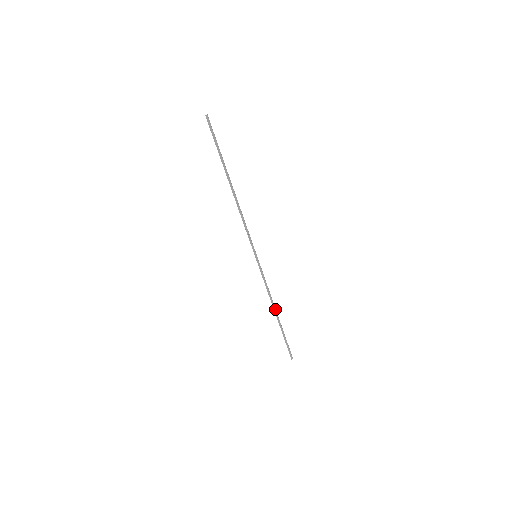
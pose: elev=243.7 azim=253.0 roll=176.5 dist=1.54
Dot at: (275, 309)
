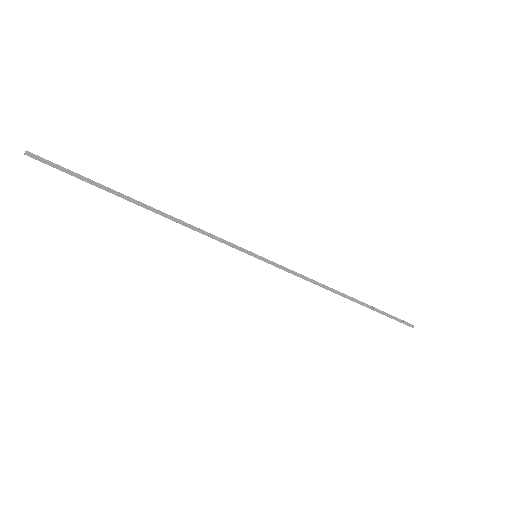
Dot at: (338, 293)
